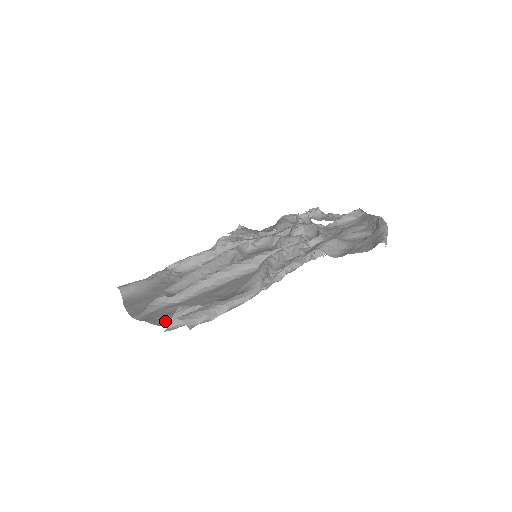
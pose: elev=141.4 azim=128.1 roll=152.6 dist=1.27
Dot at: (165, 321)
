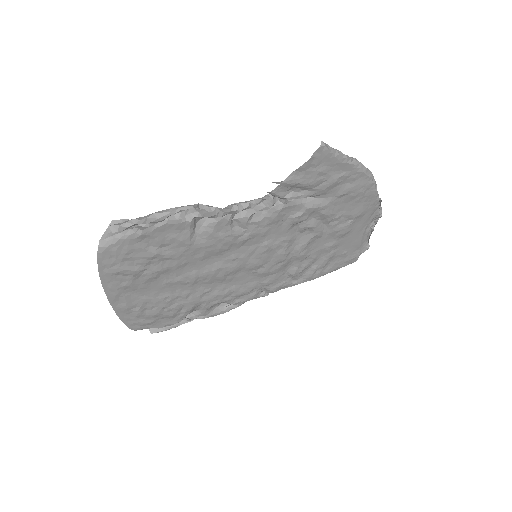
Dot at: (119, 263)
